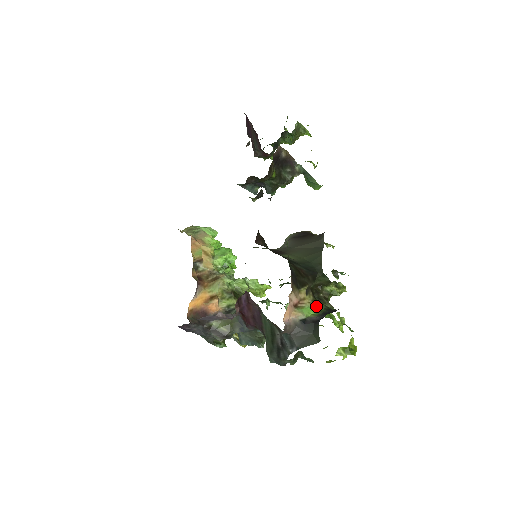
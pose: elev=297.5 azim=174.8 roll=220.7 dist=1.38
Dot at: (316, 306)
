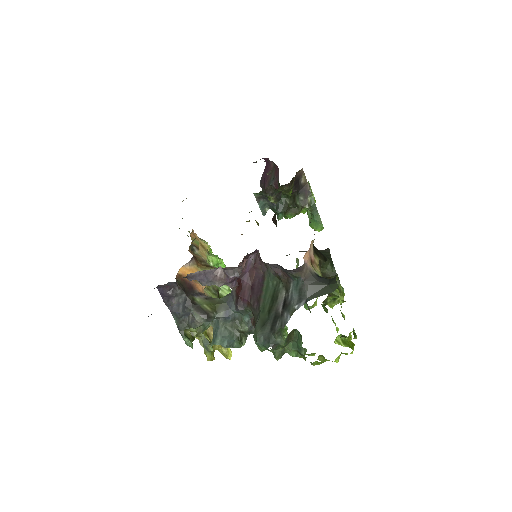
Dot at: occluded
